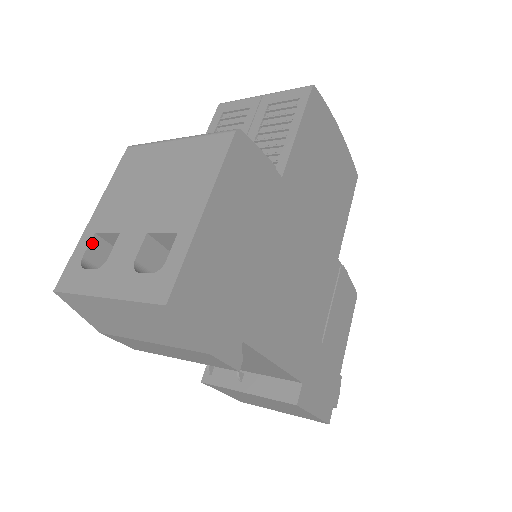
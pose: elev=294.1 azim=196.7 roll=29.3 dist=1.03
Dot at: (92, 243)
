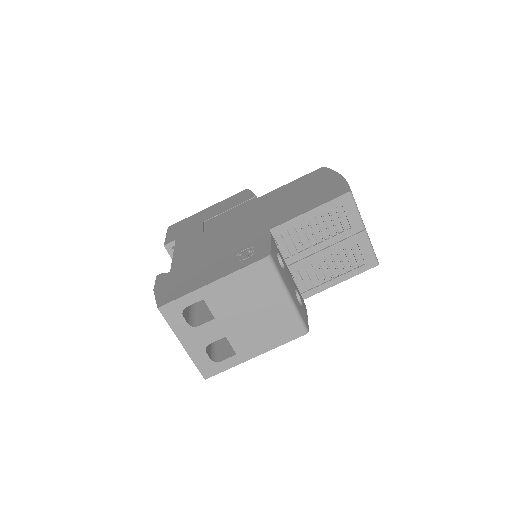
Dot at: (197, 301)
